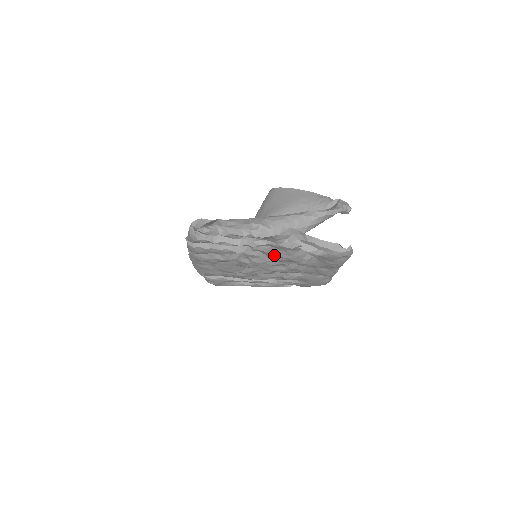
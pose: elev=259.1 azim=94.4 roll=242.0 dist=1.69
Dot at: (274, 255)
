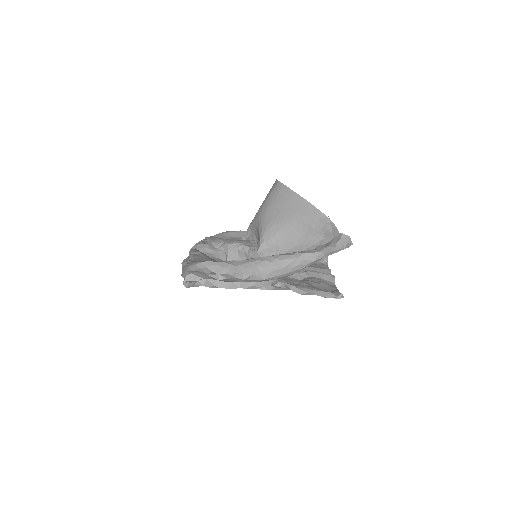
Dot at: occluded
